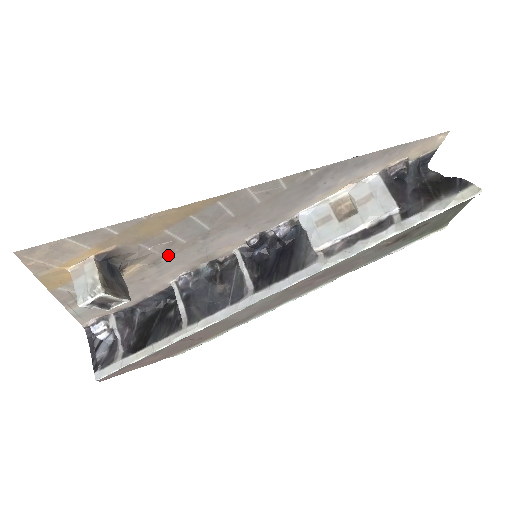
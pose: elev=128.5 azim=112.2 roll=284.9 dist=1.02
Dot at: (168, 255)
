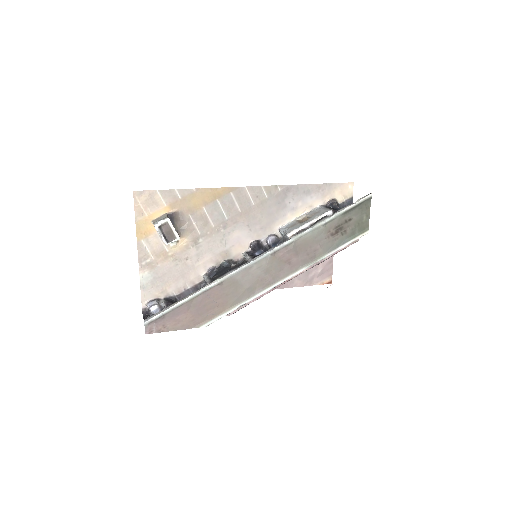
Dot at: (203, 237)
